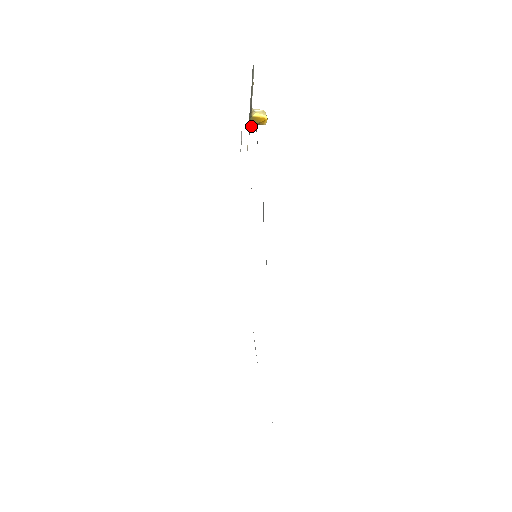
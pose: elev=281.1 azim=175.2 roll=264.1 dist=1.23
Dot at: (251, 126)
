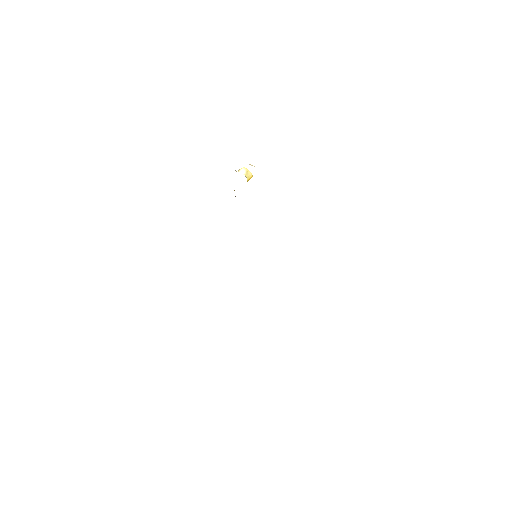
Dot at: occluded
